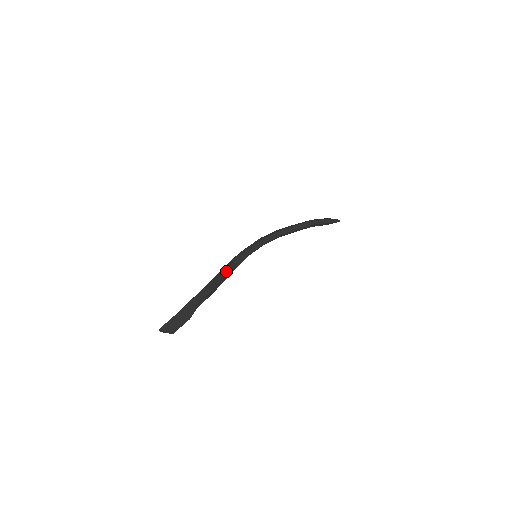
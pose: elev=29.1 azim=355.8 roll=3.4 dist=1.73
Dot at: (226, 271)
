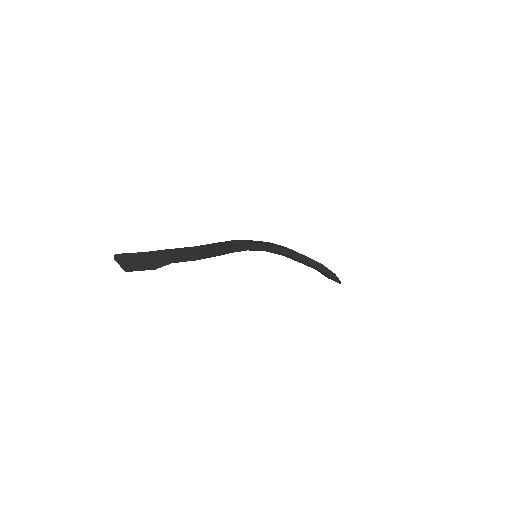
Dot at: (222, 247)
